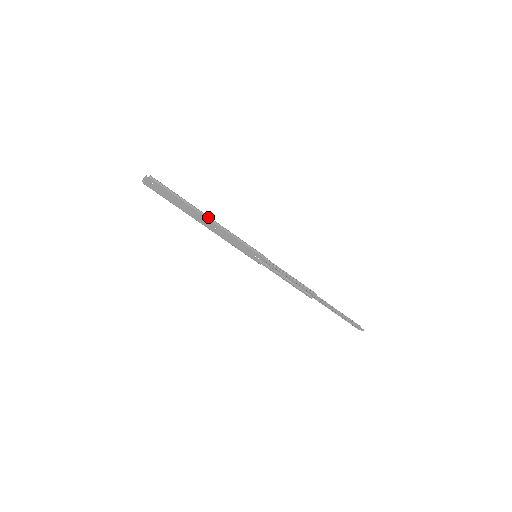
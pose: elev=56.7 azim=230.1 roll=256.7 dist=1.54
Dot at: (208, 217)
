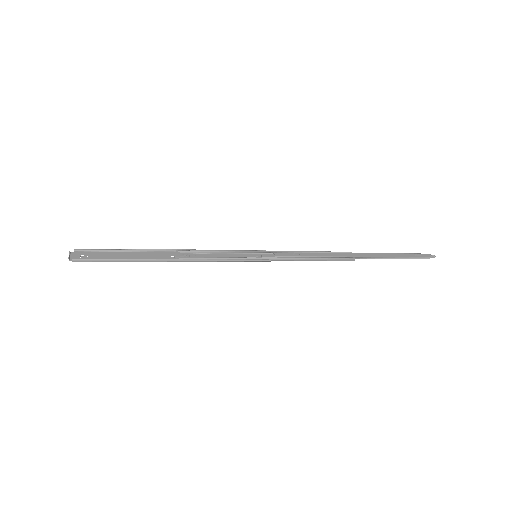
Dot at: (171, 261)
